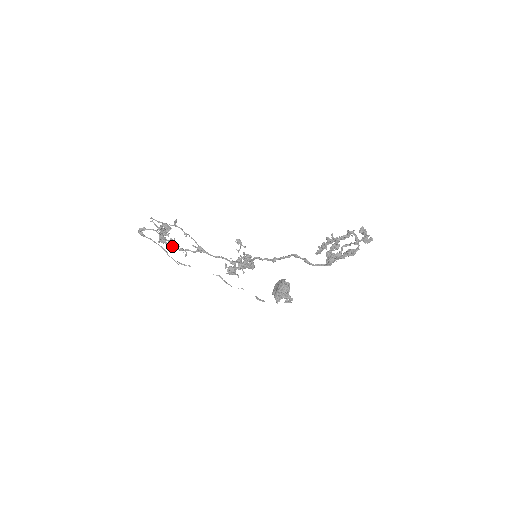
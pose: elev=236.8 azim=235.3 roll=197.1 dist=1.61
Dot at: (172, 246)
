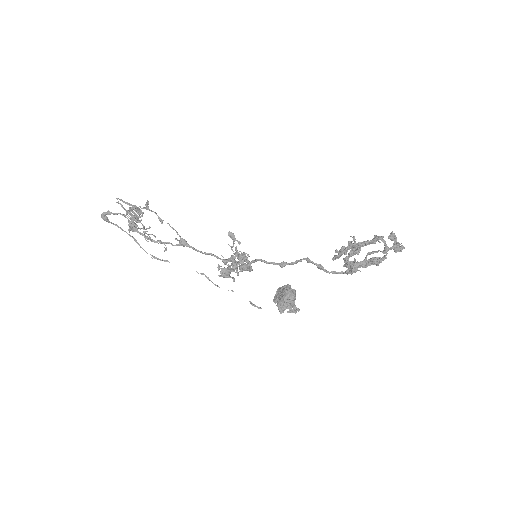
Dot at: (147, 237)
